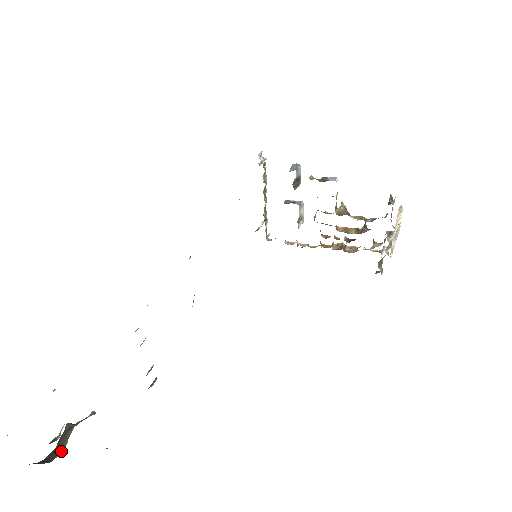
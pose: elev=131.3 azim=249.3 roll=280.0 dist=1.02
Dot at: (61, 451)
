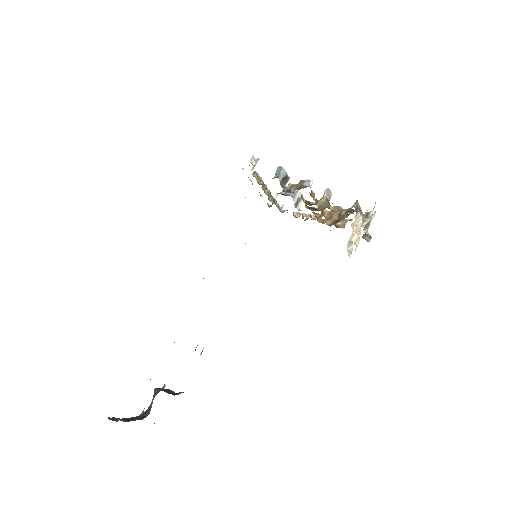
Dot at: occluded
